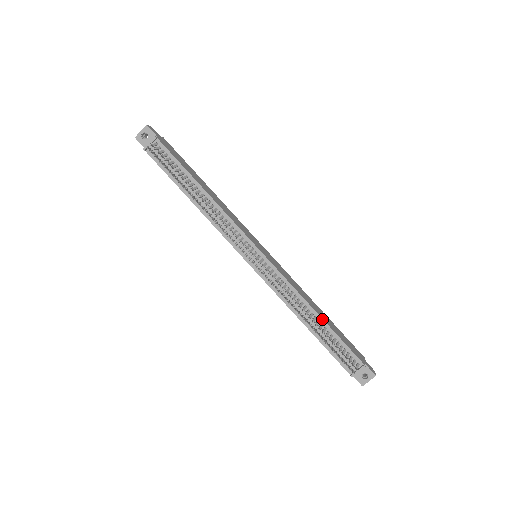
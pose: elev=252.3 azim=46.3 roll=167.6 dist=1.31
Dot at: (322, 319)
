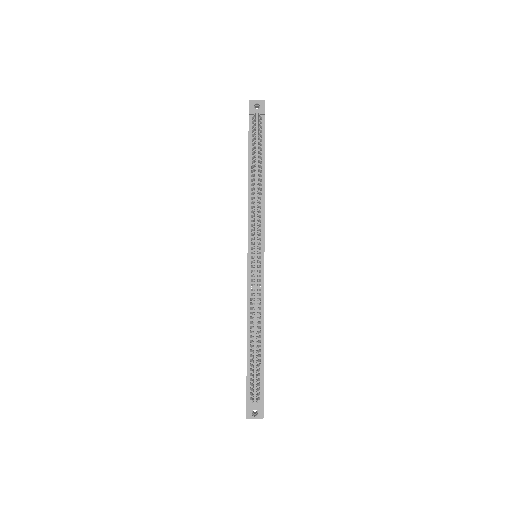
Dot at: occluded
